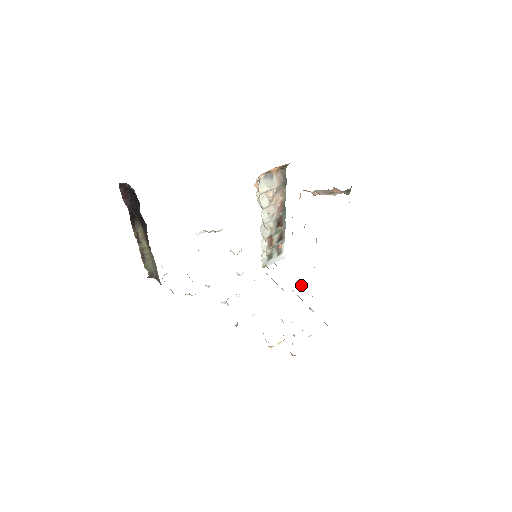
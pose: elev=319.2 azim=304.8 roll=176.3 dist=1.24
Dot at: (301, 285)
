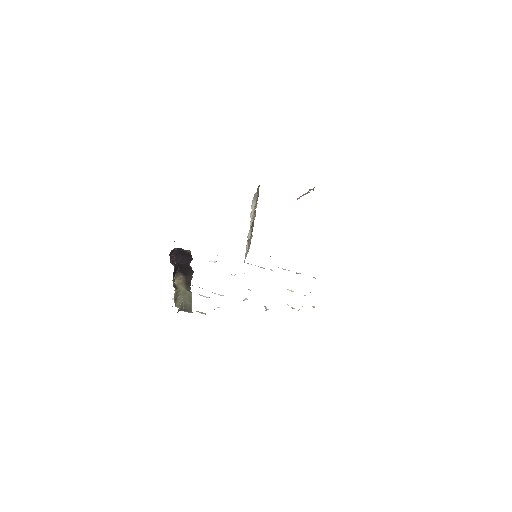
Dot at: occluded
